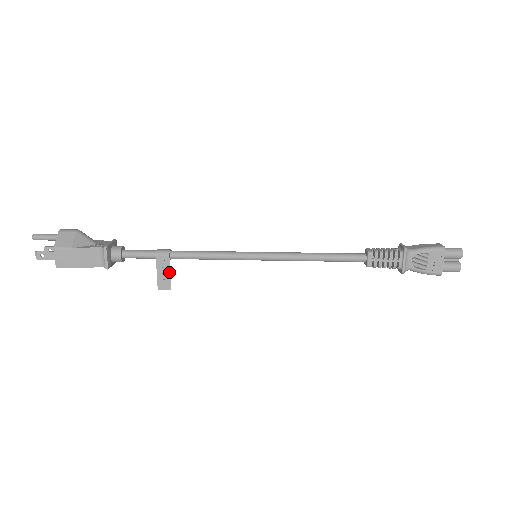
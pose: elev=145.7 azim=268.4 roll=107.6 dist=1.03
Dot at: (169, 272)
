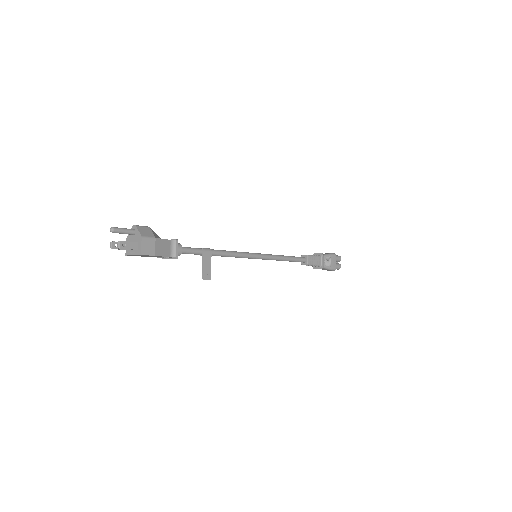
Dot at: (210, 265)
